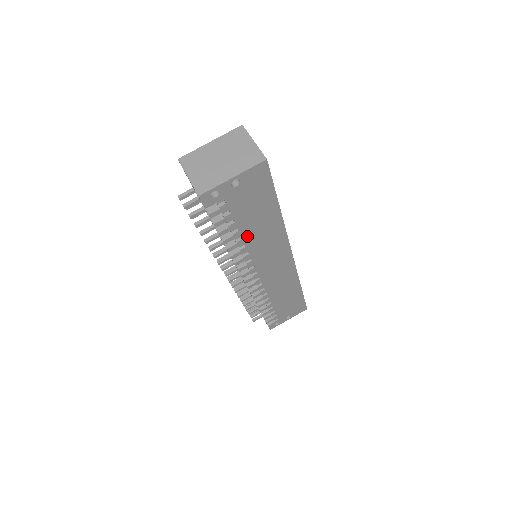
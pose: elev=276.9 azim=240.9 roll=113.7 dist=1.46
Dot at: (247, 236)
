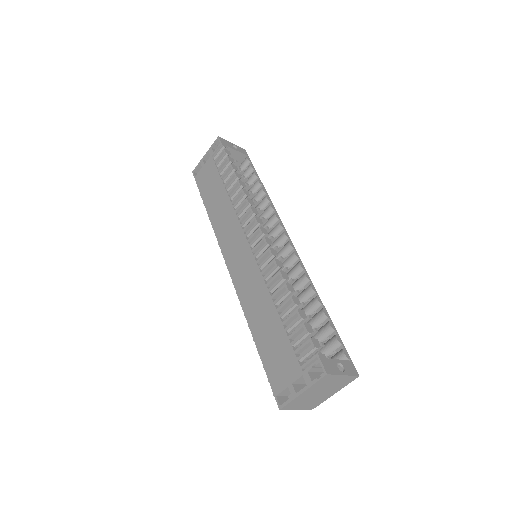
Dot at: occluded
